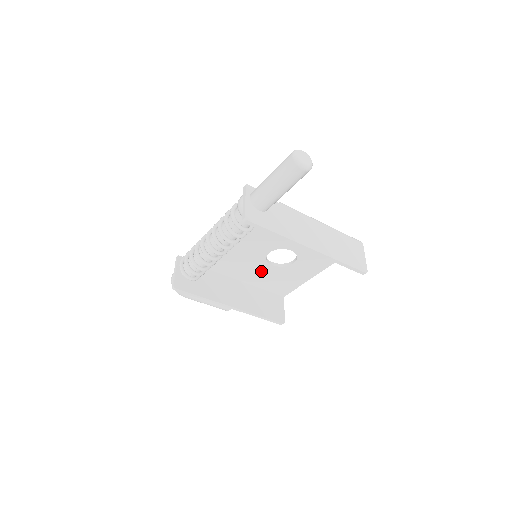
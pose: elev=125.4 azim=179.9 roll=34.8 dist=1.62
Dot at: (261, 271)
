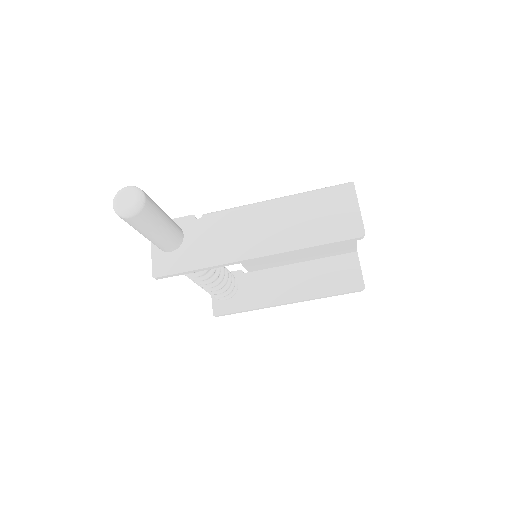
Dot at: occluded
